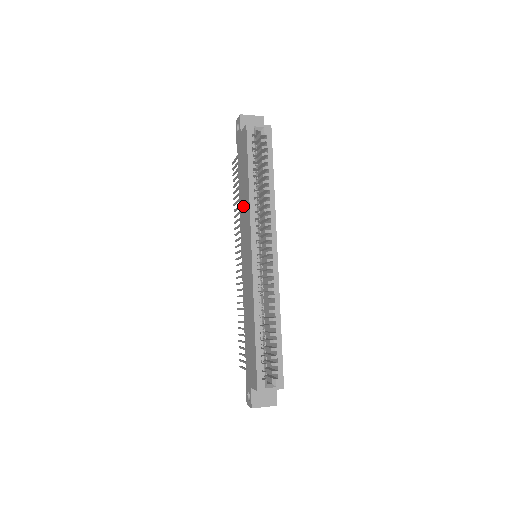
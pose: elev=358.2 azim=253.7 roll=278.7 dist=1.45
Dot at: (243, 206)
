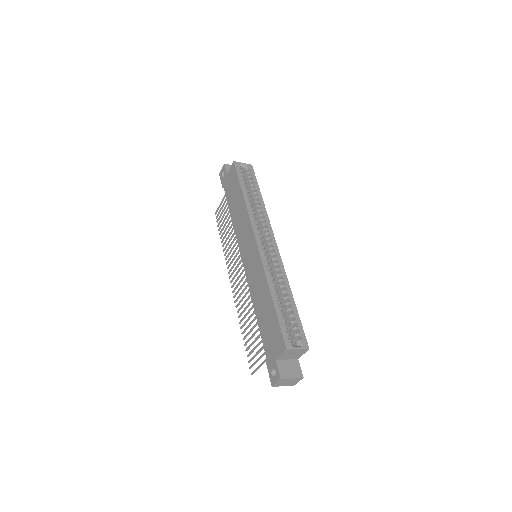
Dot at: (238, 220)
